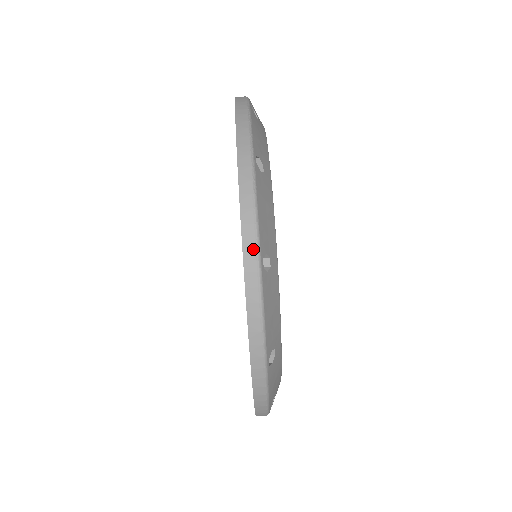
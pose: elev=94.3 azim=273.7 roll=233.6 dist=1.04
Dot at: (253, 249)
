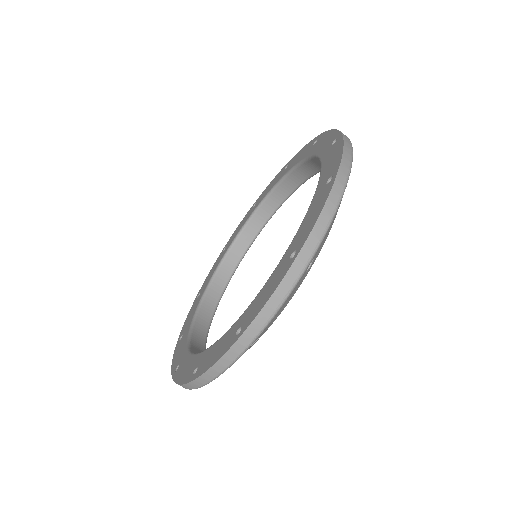
Dot at: occluded
